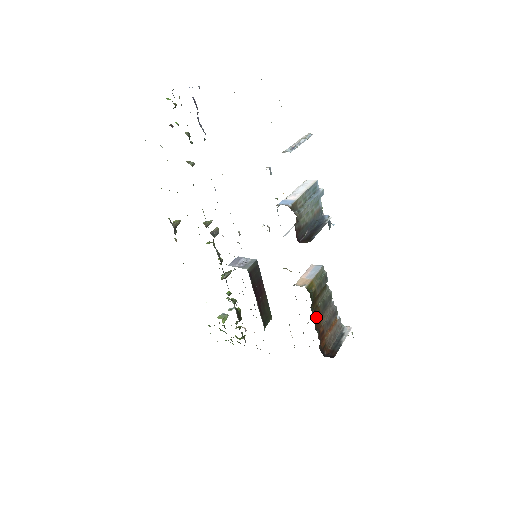
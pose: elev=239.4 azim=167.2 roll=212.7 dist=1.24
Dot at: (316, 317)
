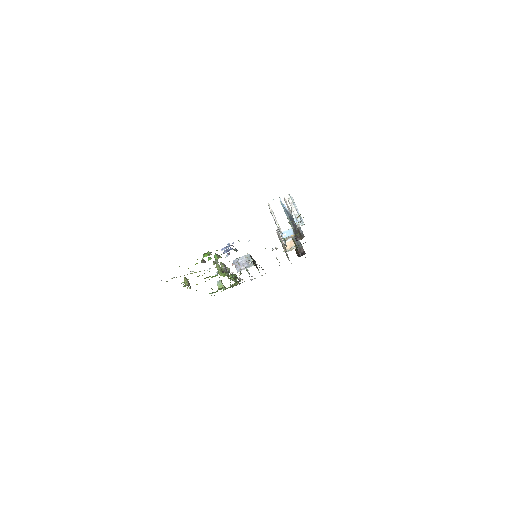
Dot at: (297, 250)
